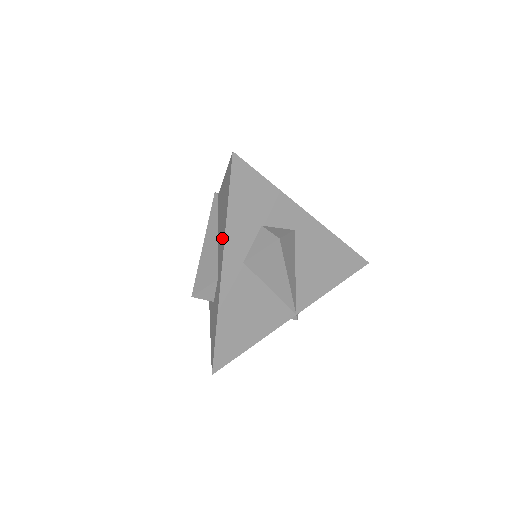
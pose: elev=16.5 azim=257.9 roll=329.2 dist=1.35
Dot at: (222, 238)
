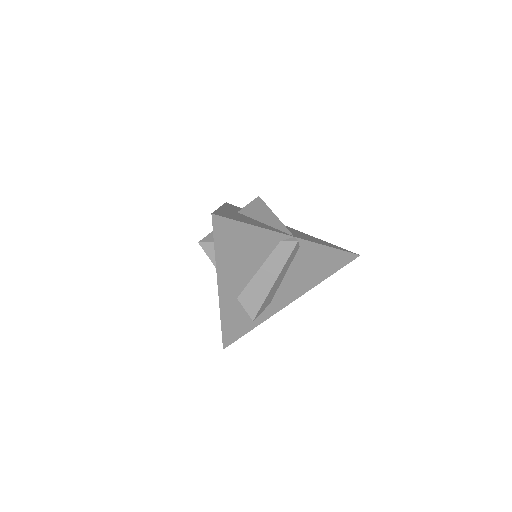
Dot at: occluded
